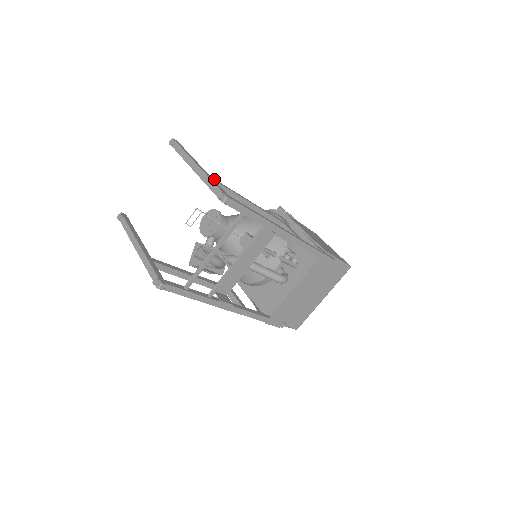
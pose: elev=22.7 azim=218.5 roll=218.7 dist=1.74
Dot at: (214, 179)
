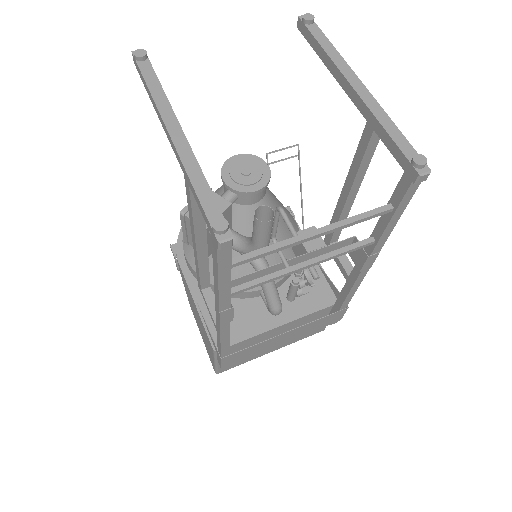
Dot at: occluded
